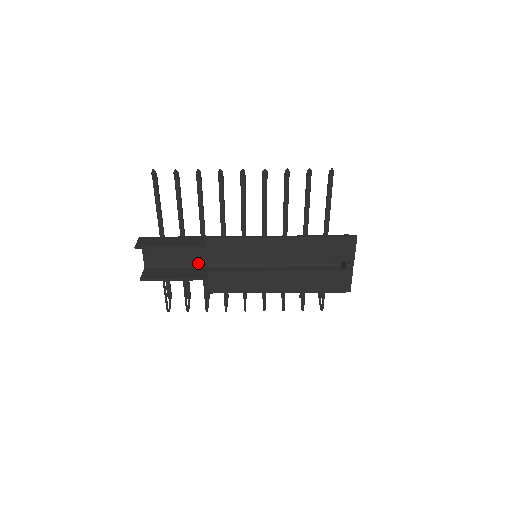
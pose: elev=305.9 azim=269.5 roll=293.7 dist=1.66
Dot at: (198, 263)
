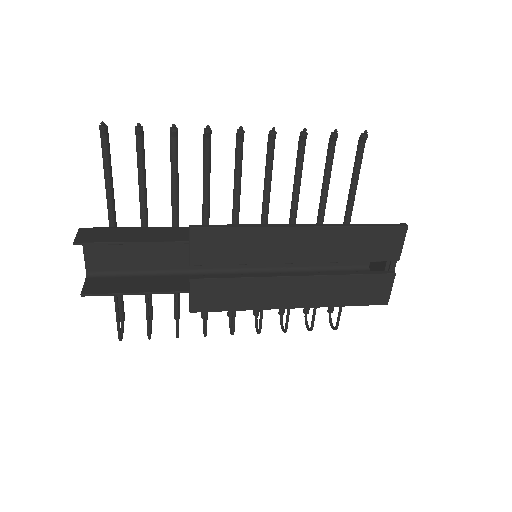
Dot at: (170, 268)
